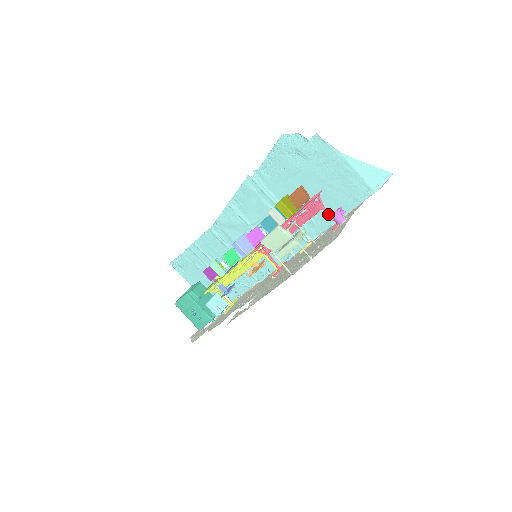
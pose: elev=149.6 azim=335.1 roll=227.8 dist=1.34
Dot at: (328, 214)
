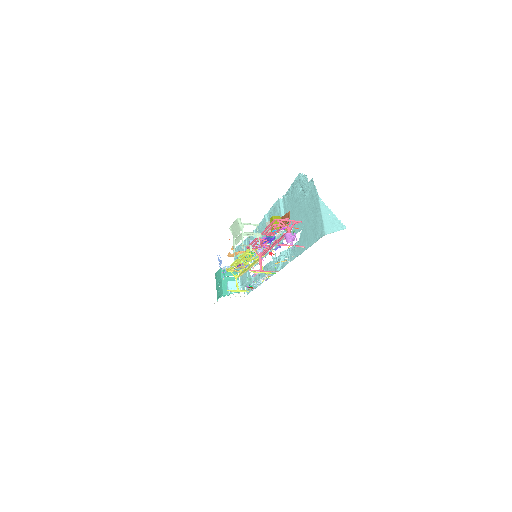
Dot at: occluded
